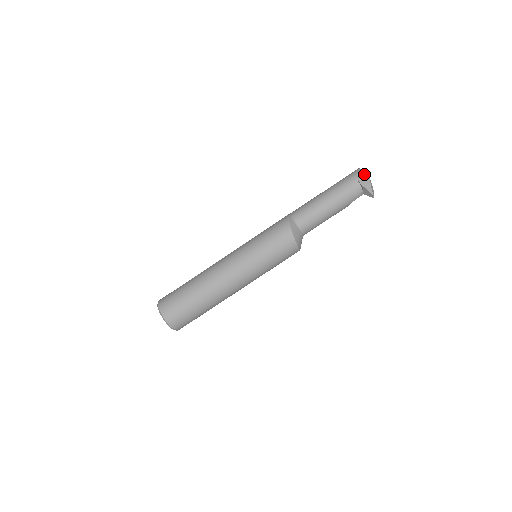
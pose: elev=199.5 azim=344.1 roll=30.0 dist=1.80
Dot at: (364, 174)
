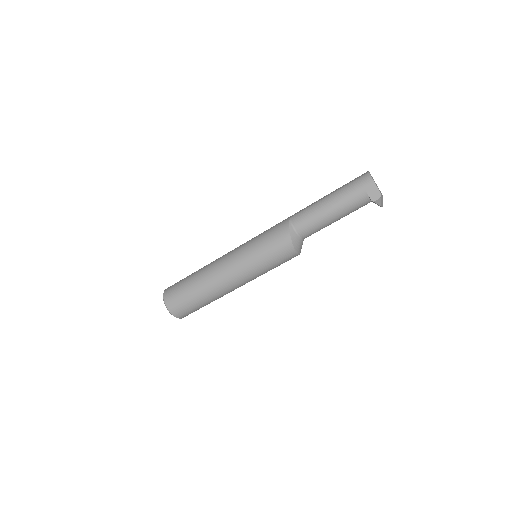
Dot at: (375, 186)
